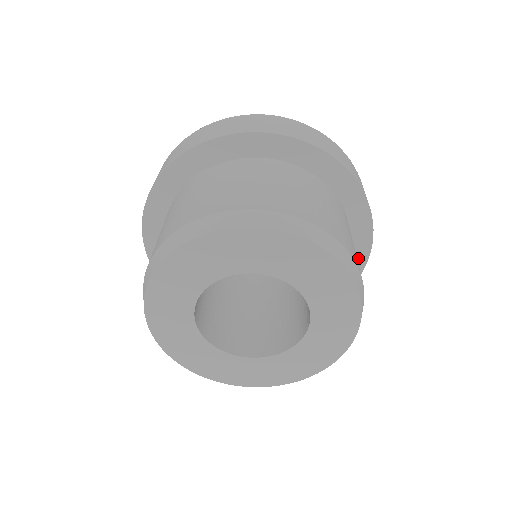
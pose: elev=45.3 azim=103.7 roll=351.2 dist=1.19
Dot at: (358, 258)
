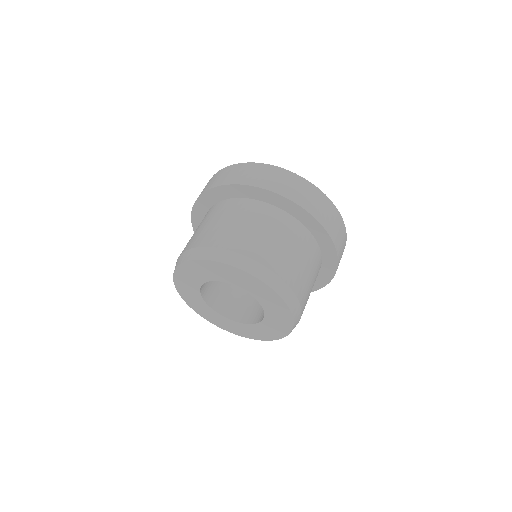
Dot at: (325, 241)
